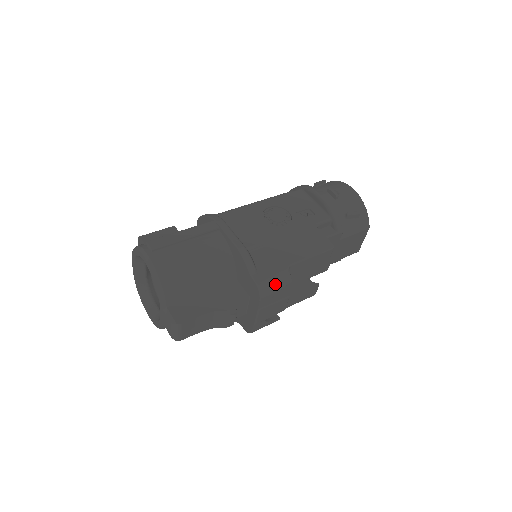
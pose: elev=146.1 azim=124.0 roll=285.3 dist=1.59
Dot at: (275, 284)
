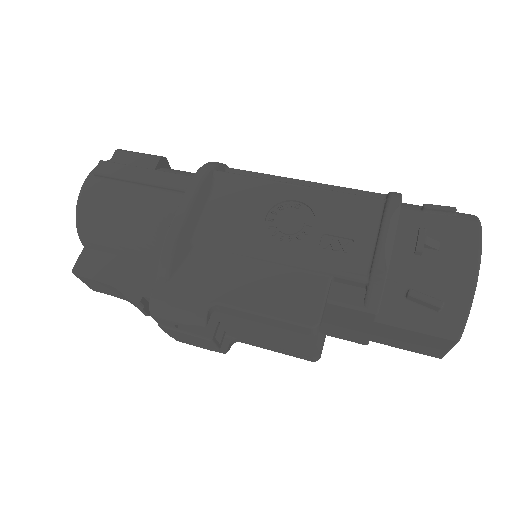
Dot at: (176, 312)
